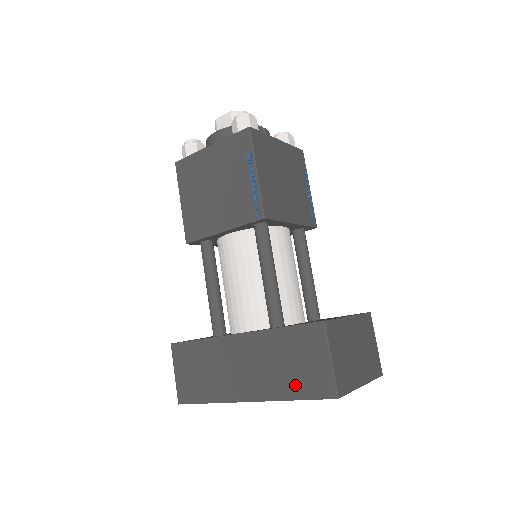
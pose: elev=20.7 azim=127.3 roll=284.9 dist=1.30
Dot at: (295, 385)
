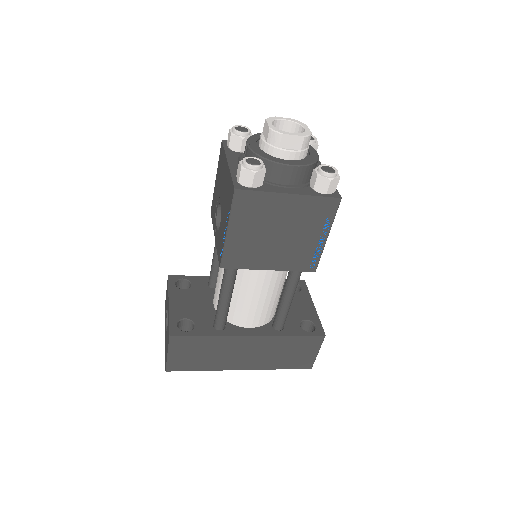
Dot at: (286, 363)
